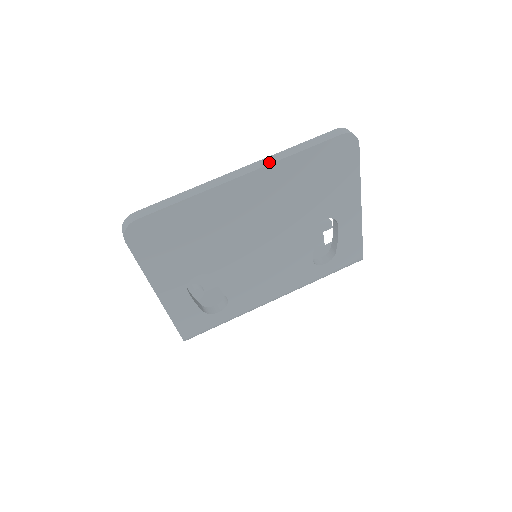
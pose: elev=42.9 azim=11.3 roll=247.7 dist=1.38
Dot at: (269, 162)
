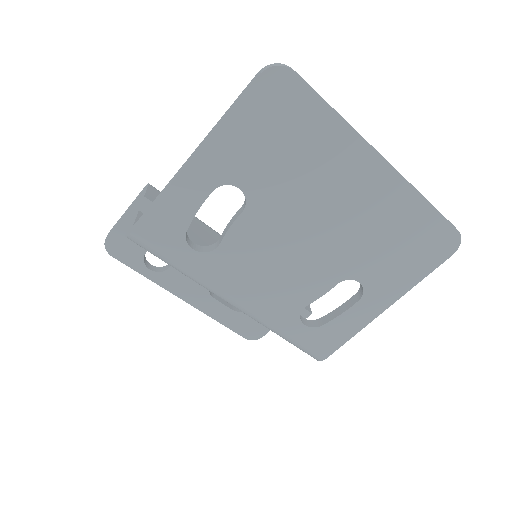
Dot at: occluded
